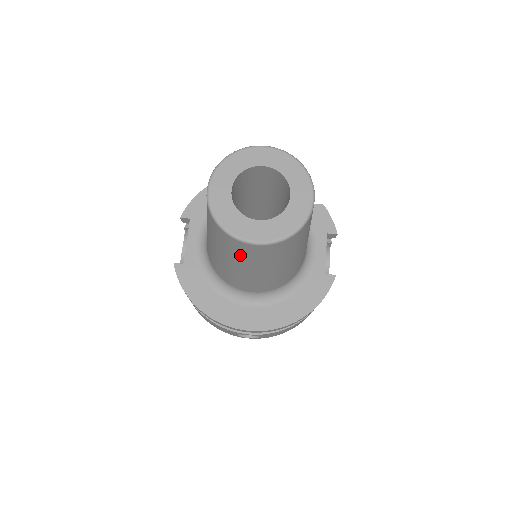
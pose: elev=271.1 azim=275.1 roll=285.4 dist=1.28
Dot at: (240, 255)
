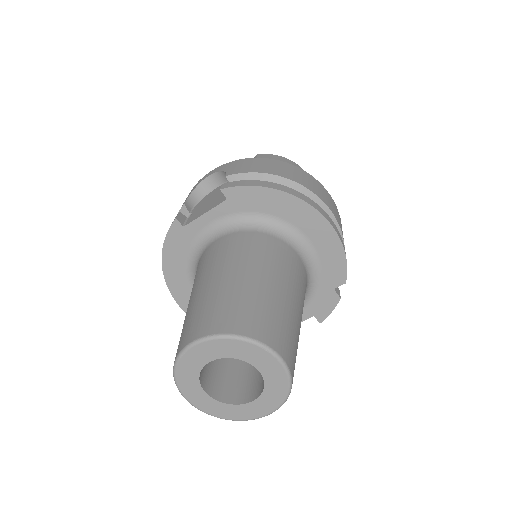
Dot at: occluded
